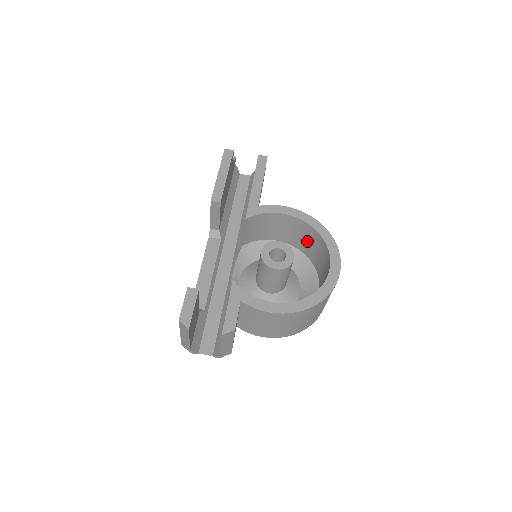
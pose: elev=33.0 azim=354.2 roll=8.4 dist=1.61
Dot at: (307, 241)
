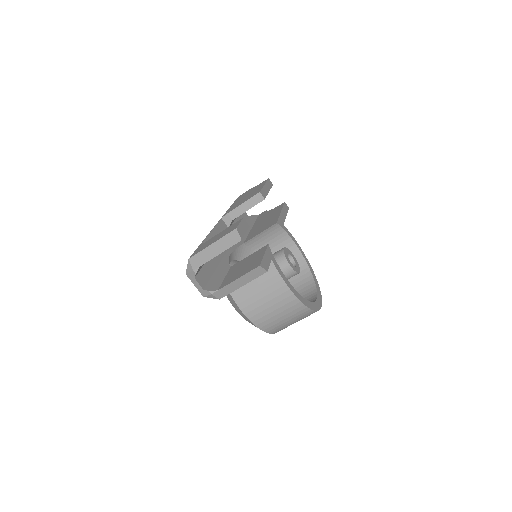
Dot at: (291, 277)
